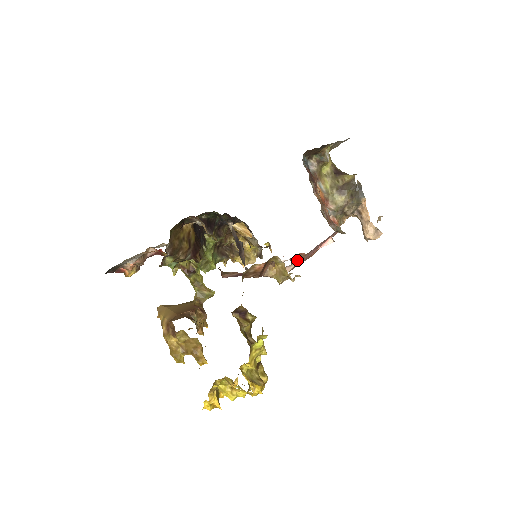
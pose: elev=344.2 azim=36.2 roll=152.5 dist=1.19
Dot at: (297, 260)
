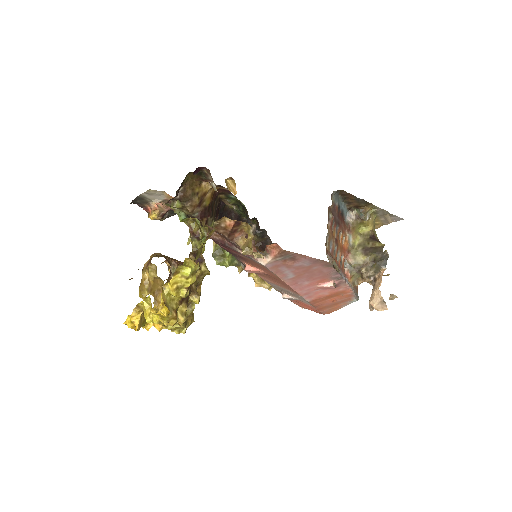
Dot at: (274, 253)
